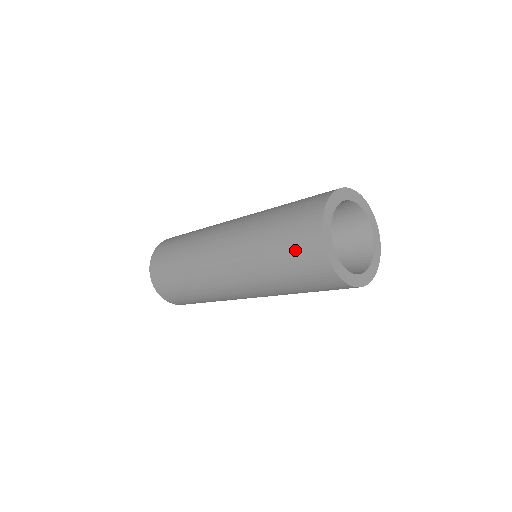
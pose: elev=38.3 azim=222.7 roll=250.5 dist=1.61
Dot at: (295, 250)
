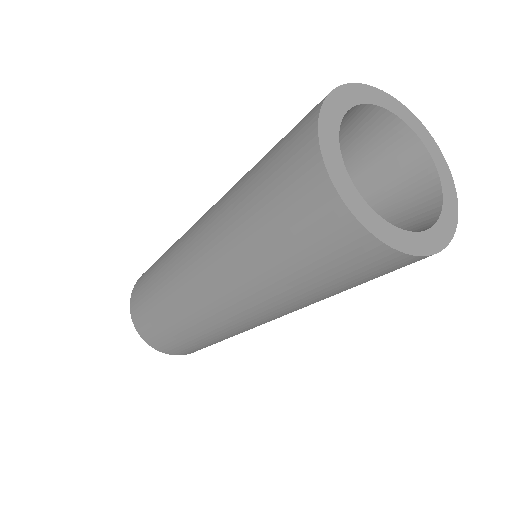
Dot at: (279, 149)
